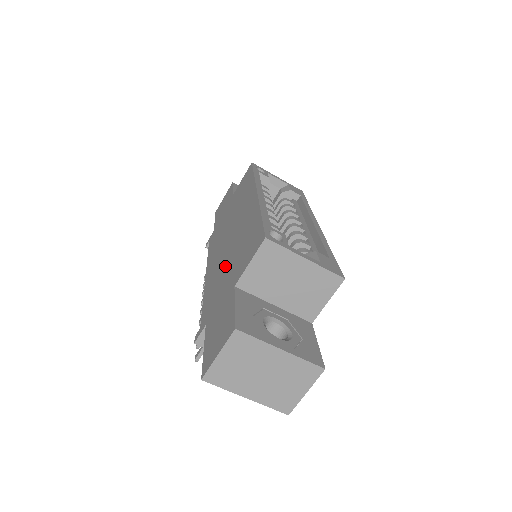
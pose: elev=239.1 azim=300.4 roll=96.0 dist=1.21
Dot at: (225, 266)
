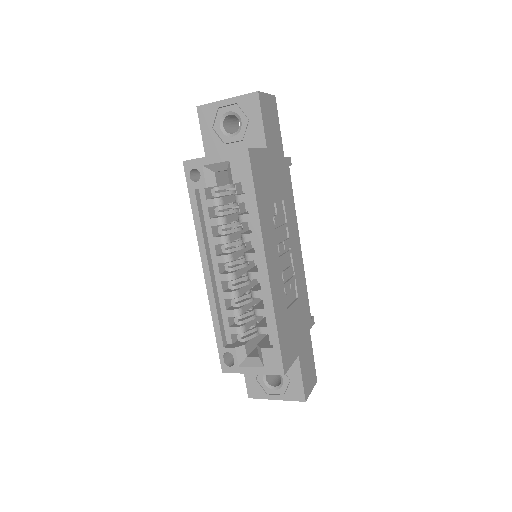
Dot at: occluded
